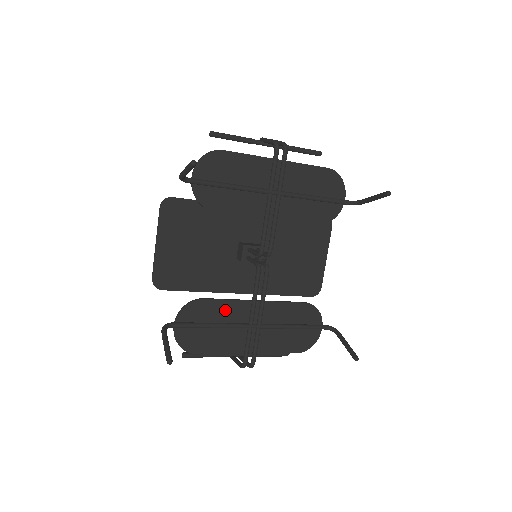
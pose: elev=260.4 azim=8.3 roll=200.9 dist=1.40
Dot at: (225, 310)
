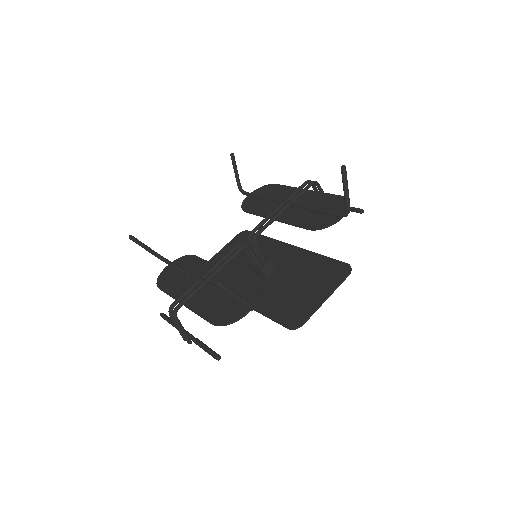
Dot at: (199, 267)
